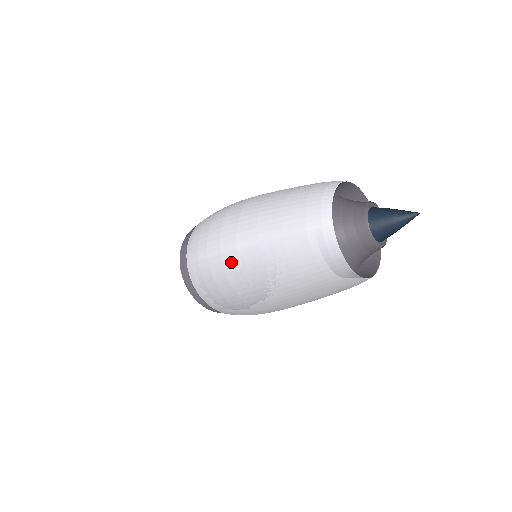
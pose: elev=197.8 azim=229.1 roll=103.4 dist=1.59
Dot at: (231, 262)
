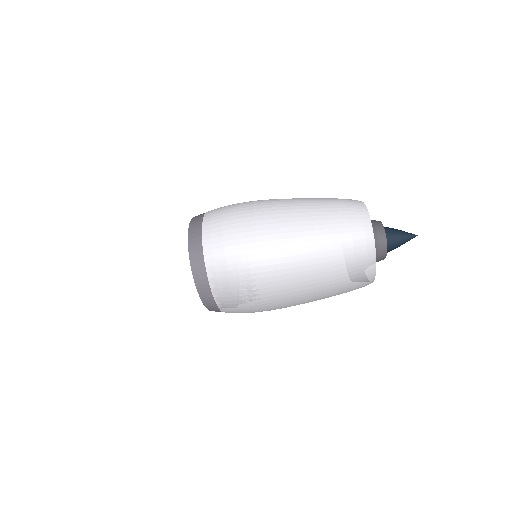
Dot at: (271, 261)
